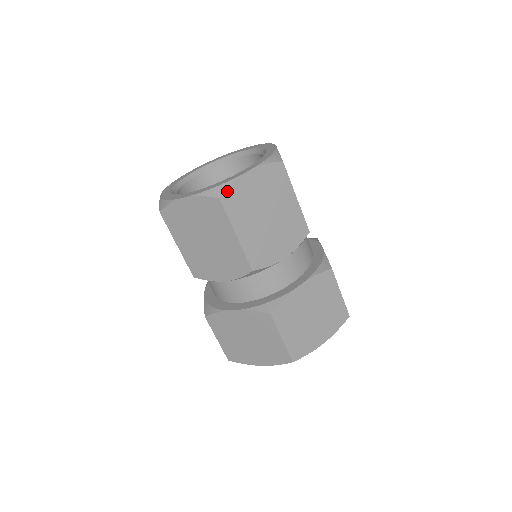
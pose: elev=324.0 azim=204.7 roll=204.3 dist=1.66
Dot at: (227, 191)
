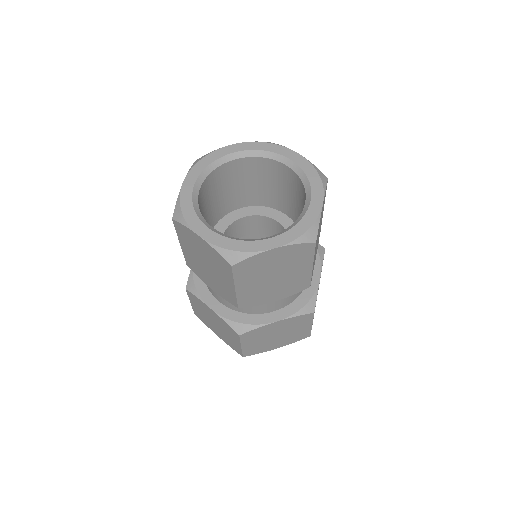
Dot at: (242, 261)
